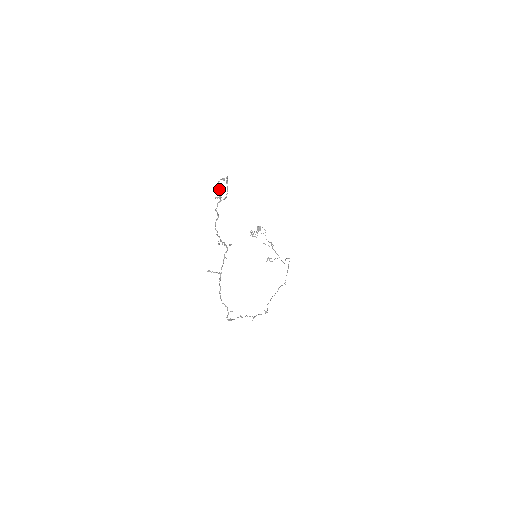
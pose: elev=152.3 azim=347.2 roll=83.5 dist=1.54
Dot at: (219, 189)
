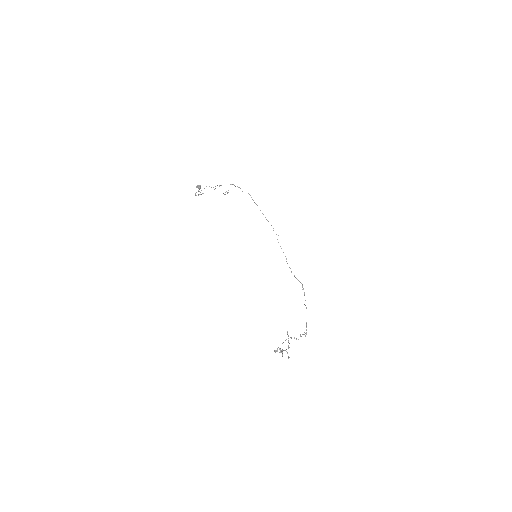
Dot at: (277, 351)
